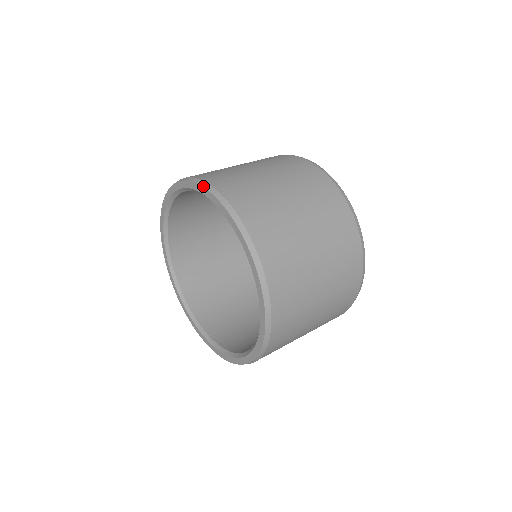
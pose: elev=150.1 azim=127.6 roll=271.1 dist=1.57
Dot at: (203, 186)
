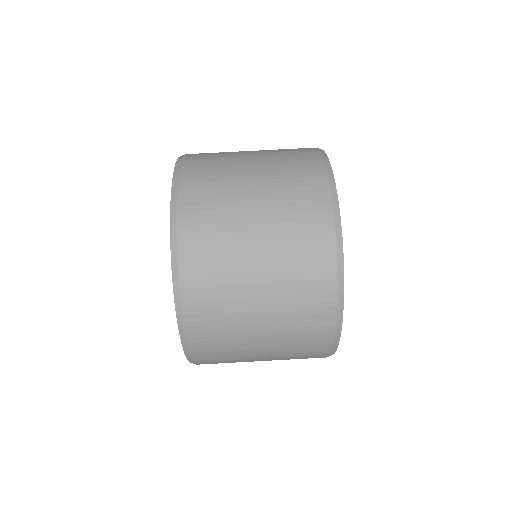
Dot at: (173, 178)
